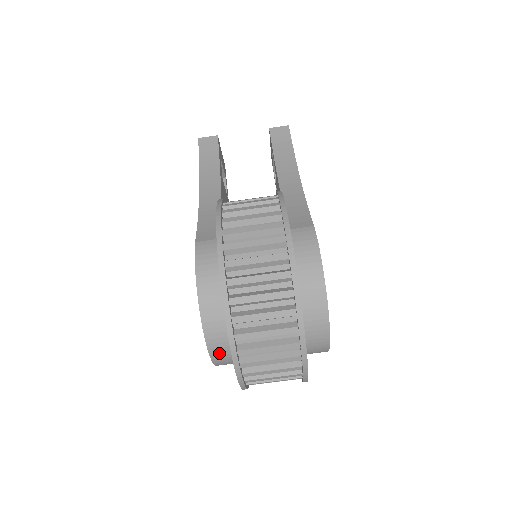
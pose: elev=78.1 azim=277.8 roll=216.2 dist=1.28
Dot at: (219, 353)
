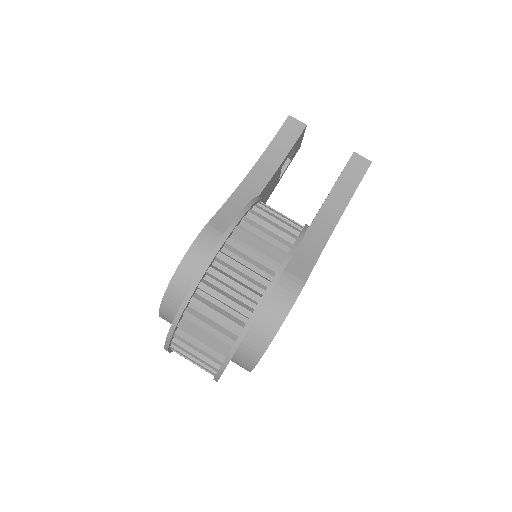
Dot at: (167, 317)
